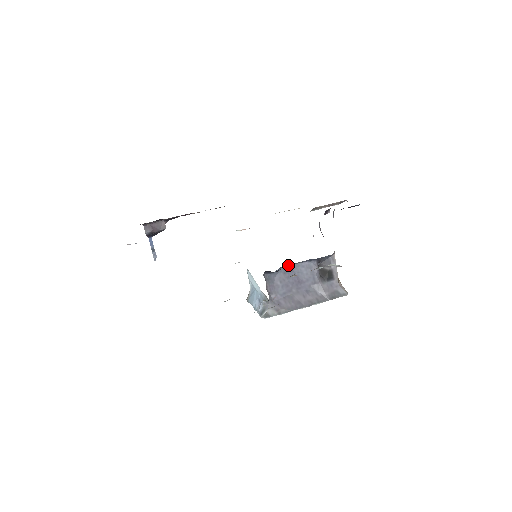
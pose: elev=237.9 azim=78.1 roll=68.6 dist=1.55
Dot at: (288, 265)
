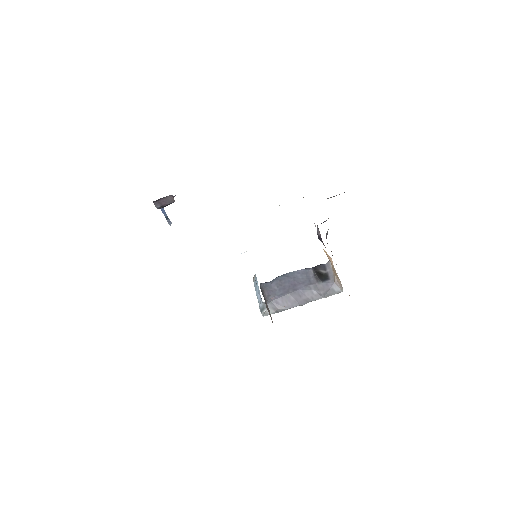
Dot at: (284, 274)
